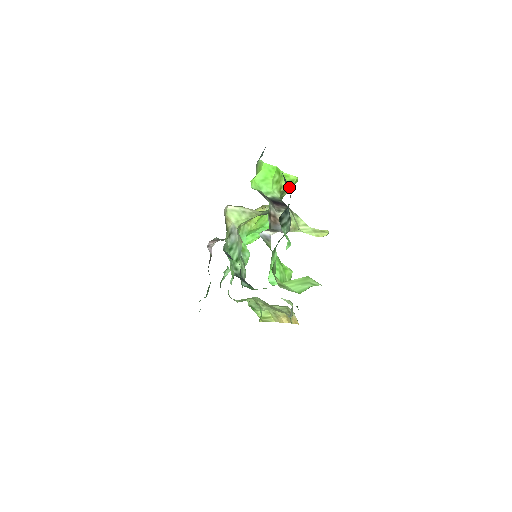
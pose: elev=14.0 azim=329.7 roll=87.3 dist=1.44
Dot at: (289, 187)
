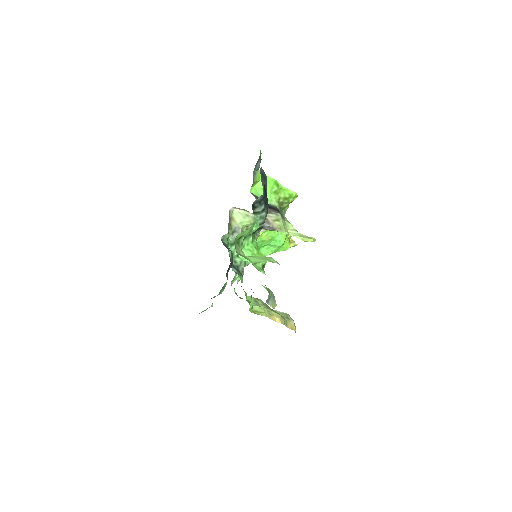
Dot at: (288, 200)
